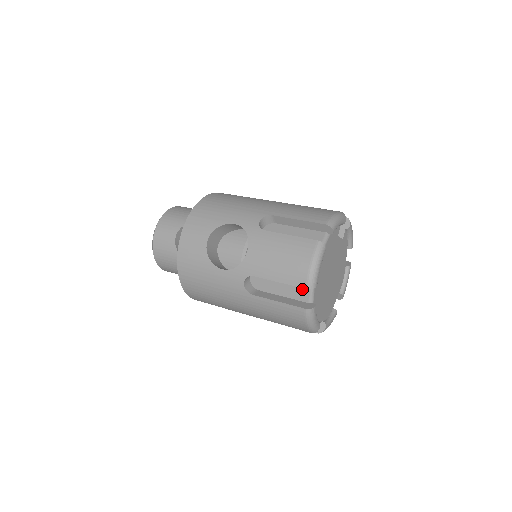
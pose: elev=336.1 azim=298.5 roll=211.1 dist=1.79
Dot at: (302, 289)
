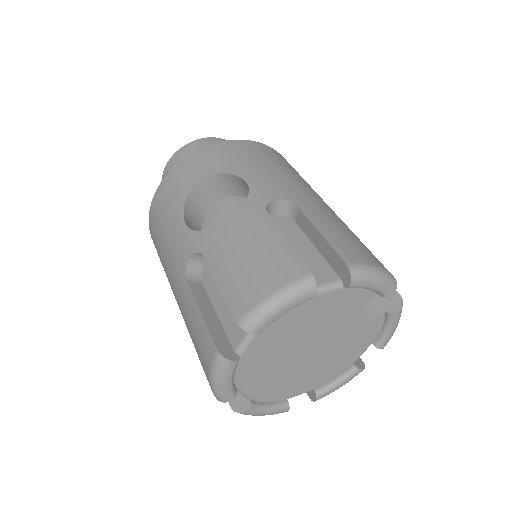
Dot at: occluded
